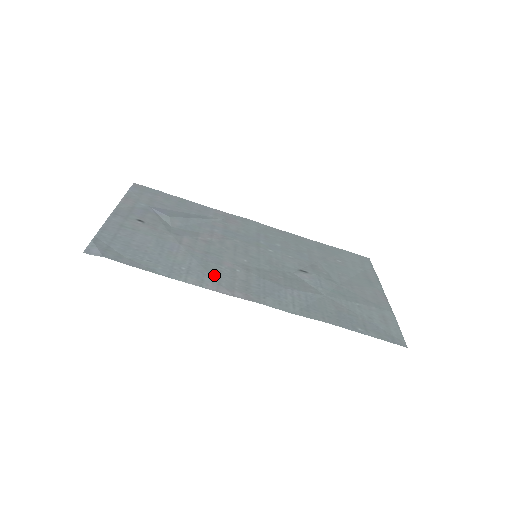
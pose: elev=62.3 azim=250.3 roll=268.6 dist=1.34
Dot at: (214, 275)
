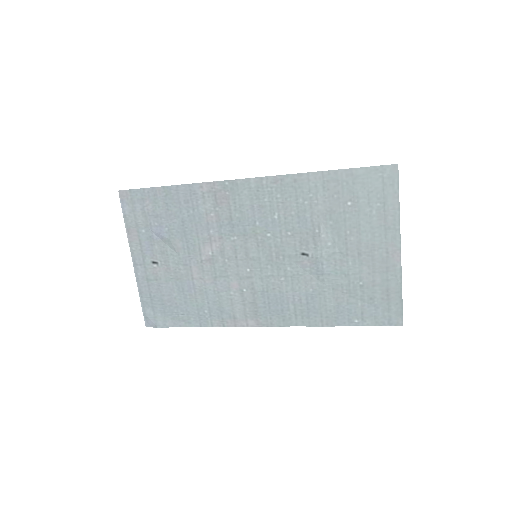
Dot at: (228, 309)
